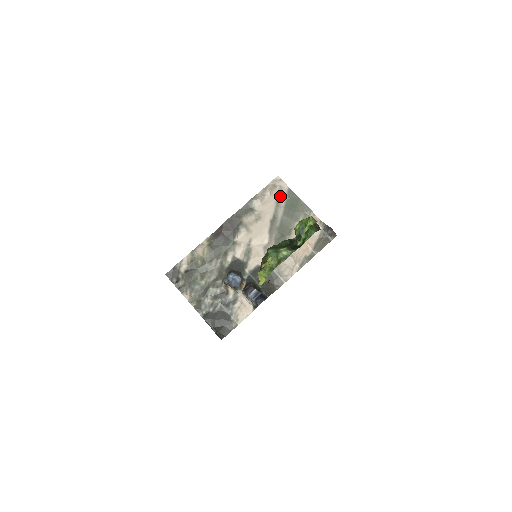
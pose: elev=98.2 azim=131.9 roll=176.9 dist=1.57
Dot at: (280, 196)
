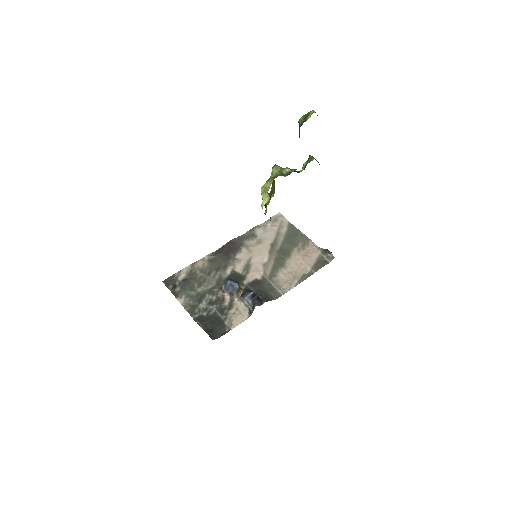
Dot at: (281, 227)
